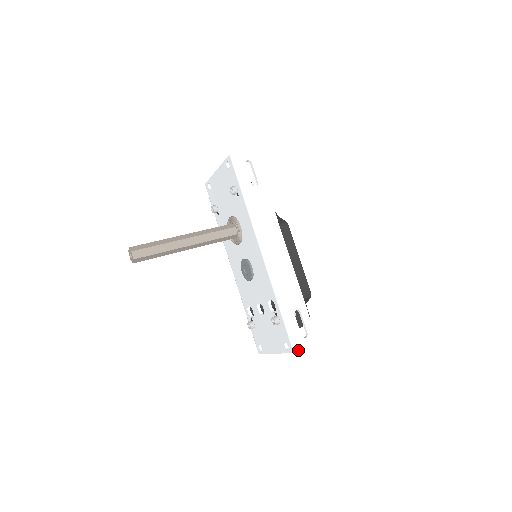
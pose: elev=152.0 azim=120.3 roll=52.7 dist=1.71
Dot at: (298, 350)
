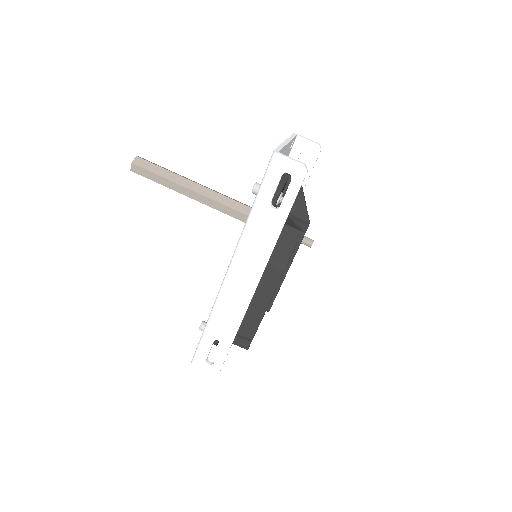
Dot at: (194, 365)
